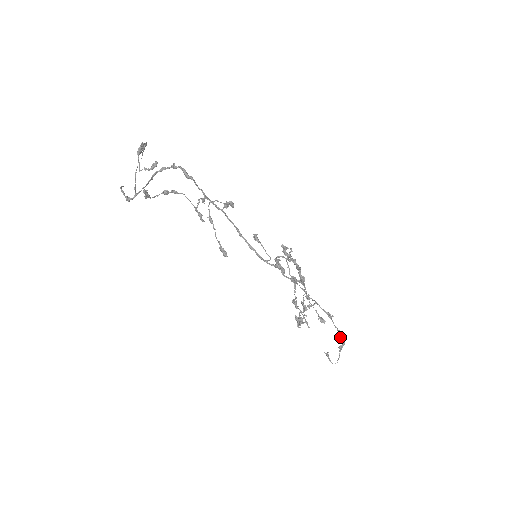
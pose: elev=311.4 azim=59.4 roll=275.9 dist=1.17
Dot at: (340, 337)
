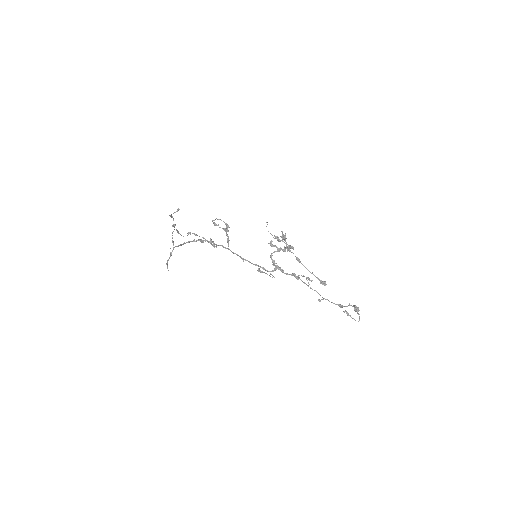
Dot at: occluded
